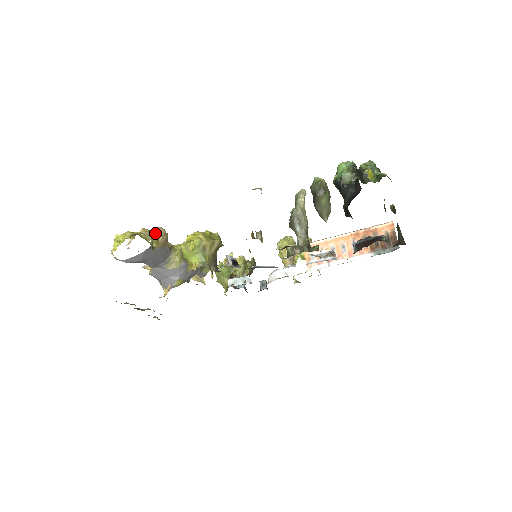
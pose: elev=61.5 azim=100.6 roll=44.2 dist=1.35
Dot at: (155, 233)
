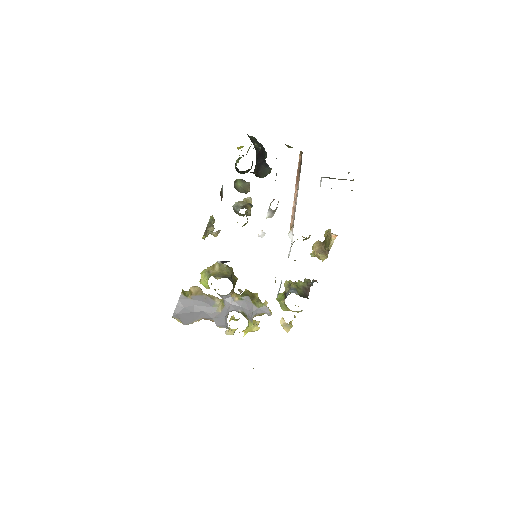
Dot at: (189, 290)
